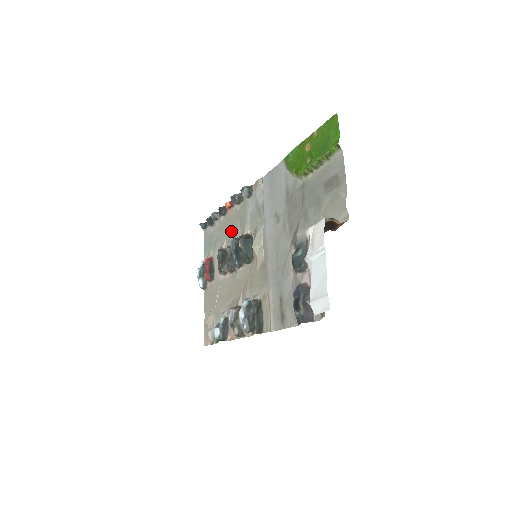
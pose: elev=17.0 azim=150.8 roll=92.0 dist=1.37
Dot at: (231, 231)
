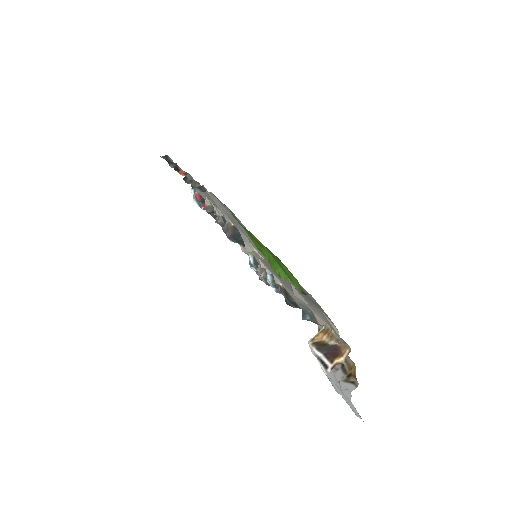
Dot at: occluded
